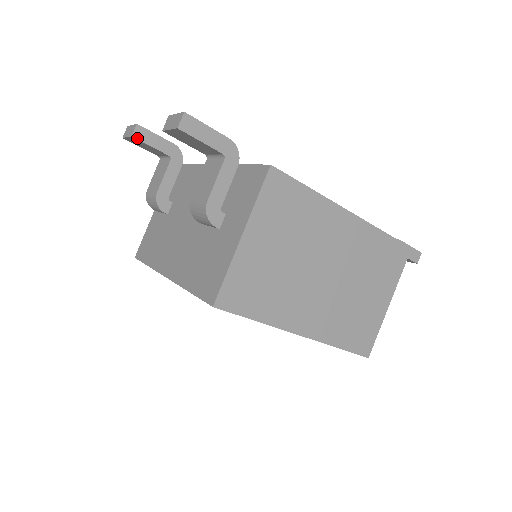
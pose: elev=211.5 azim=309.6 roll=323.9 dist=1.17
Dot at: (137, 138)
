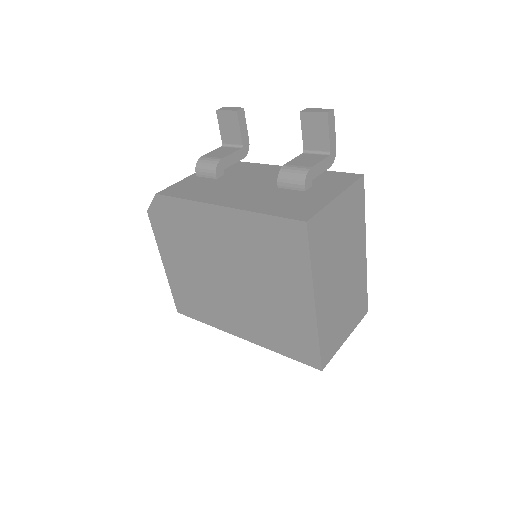
Dot at: (238, 115)
